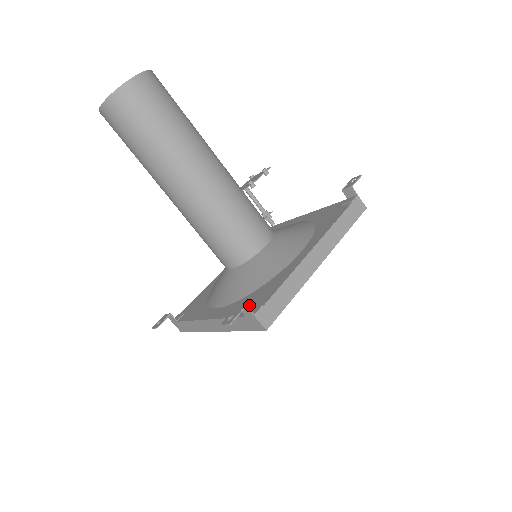
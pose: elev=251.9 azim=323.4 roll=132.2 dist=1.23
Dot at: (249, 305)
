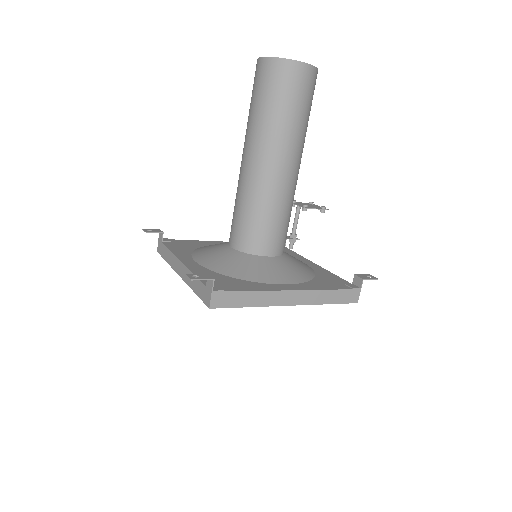
Dot at: (216, 281)
